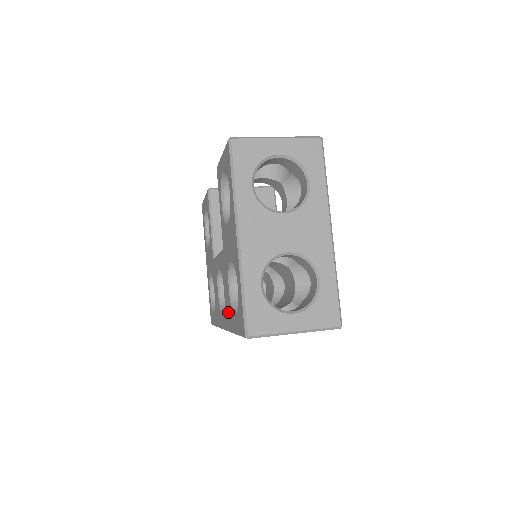
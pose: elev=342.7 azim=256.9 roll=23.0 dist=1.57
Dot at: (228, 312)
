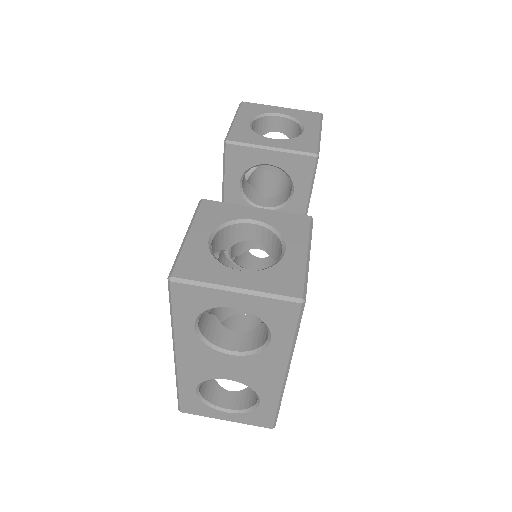
Dot at: occluded
